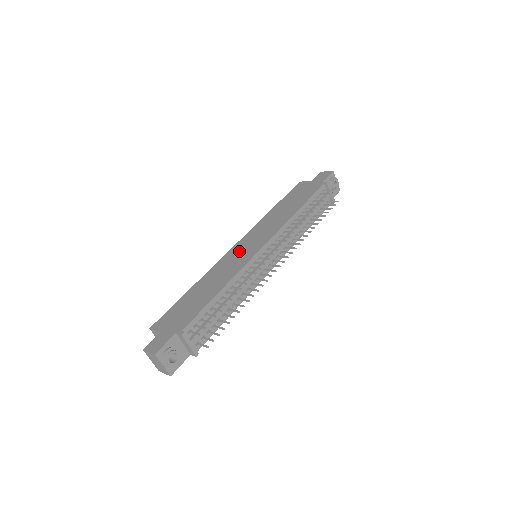
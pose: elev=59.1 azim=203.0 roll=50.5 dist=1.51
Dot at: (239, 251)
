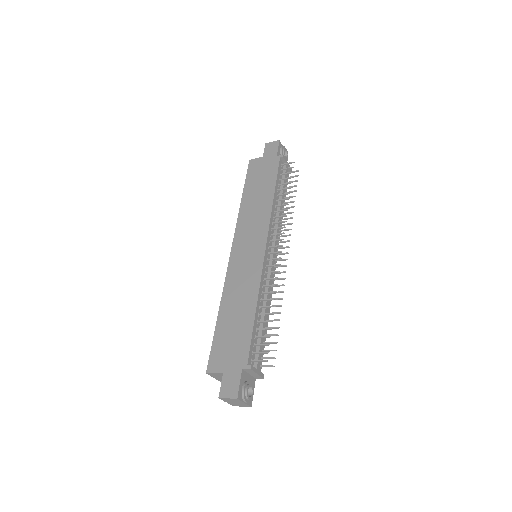
Dot at: (242, 259)
